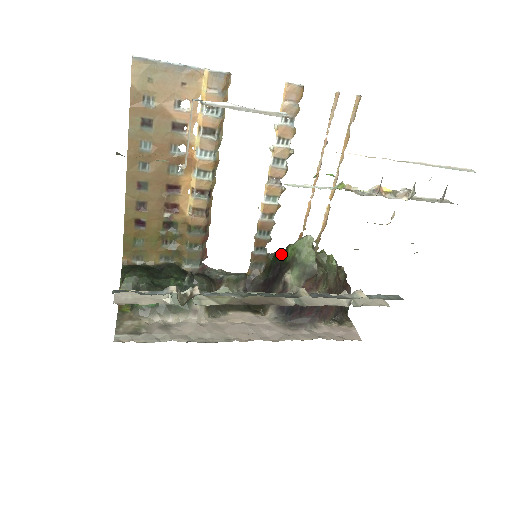
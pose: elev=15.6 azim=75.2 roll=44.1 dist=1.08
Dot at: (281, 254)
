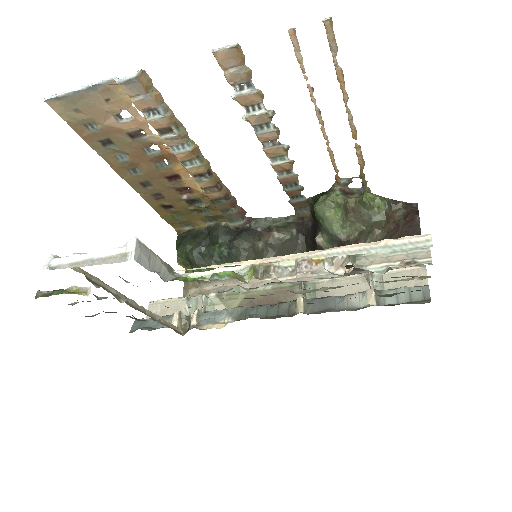
Dot at: occluded
